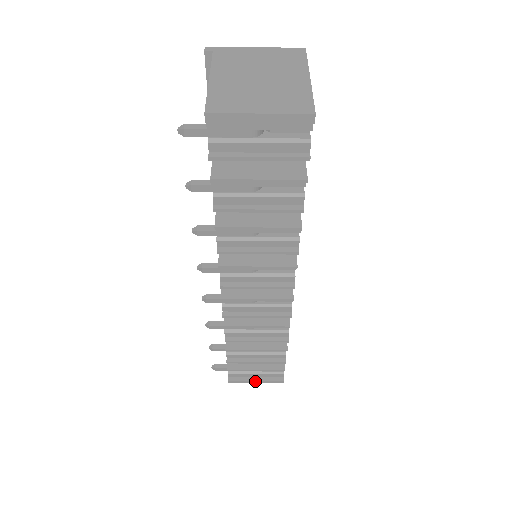
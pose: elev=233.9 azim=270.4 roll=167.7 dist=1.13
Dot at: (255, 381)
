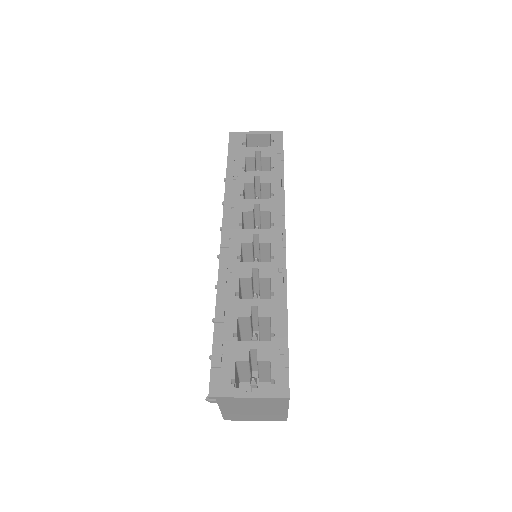
Dot at: occluded
